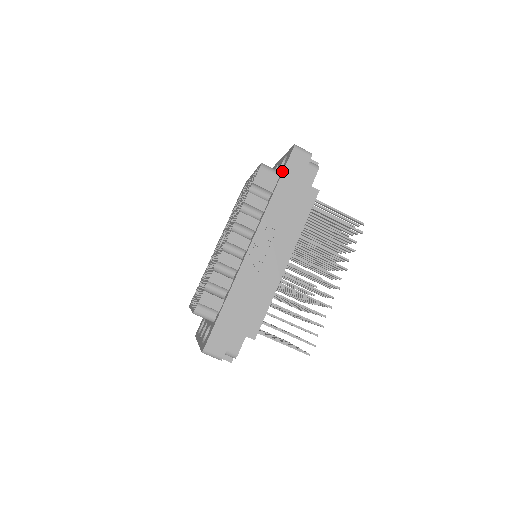
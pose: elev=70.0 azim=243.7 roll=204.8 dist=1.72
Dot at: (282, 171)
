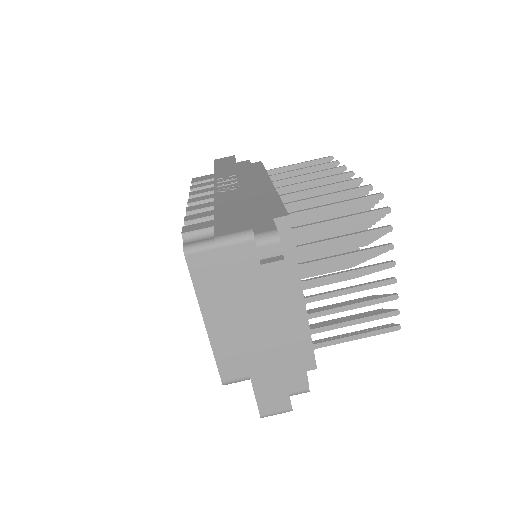
Dot at: occluded
